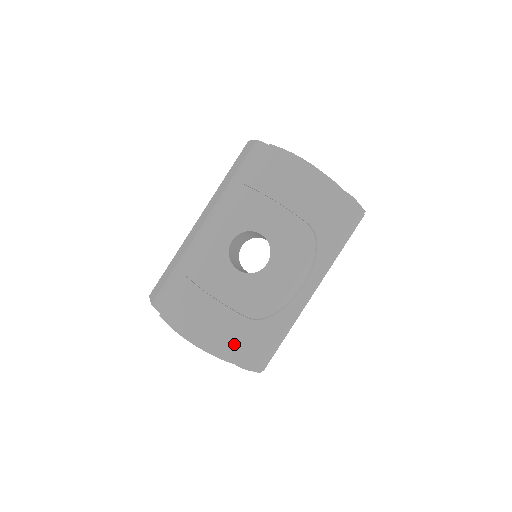
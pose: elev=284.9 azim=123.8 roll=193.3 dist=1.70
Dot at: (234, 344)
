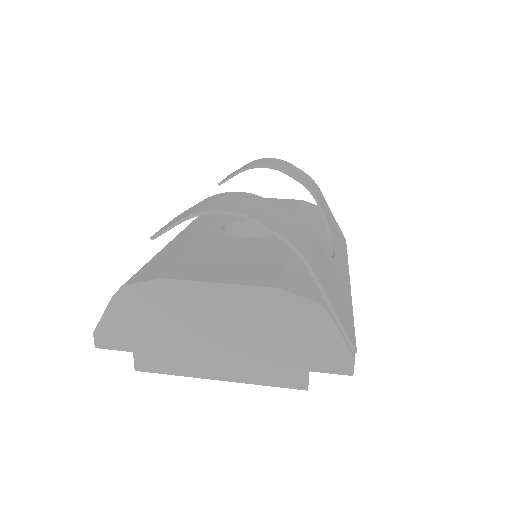
Dot at: (296, 235)
